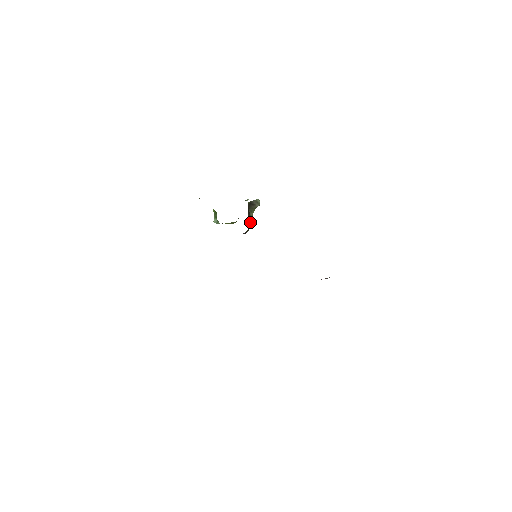
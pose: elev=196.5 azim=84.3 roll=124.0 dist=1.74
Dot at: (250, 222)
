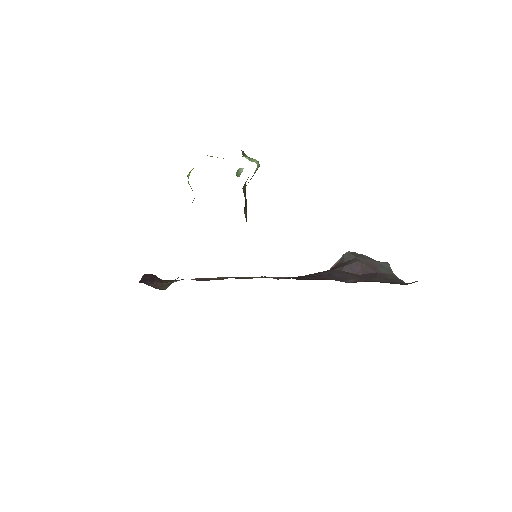
Dot at: (246, 207)
